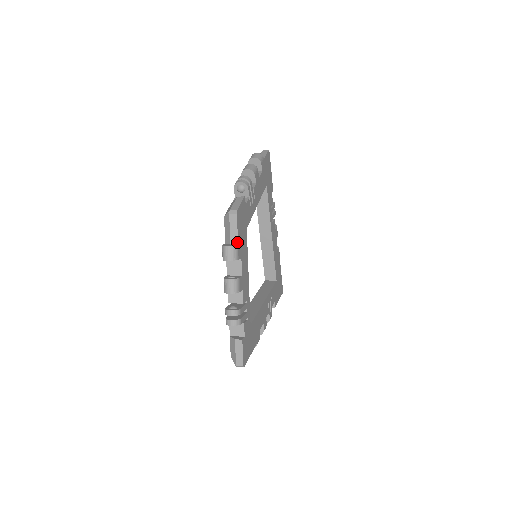
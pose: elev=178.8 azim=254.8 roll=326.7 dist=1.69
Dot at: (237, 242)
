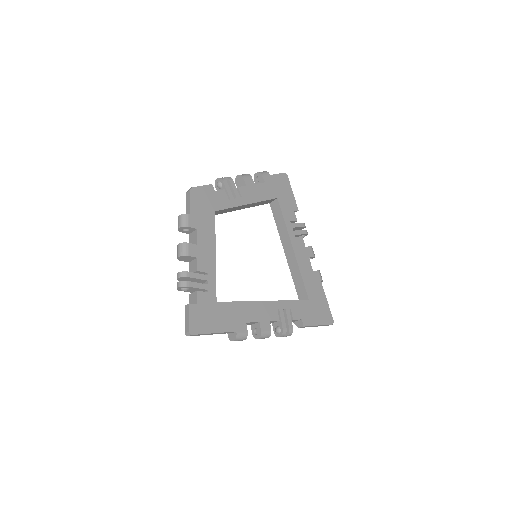
Dot at: (189, 213)
